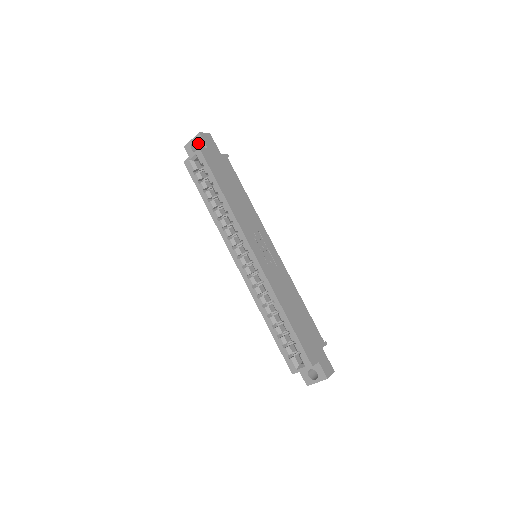
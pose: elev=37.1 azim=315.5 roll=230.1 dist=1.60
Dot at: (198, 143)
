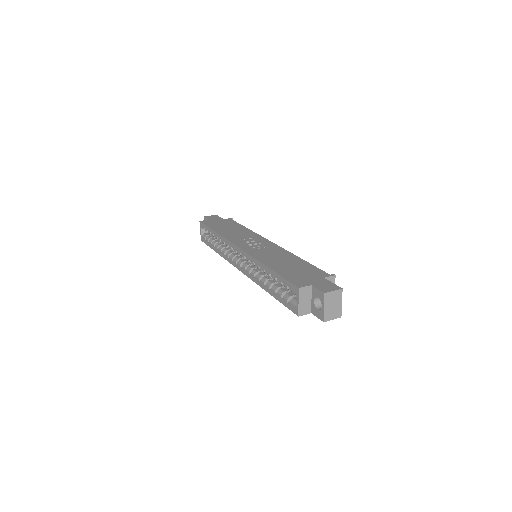
Dot at: occluded
